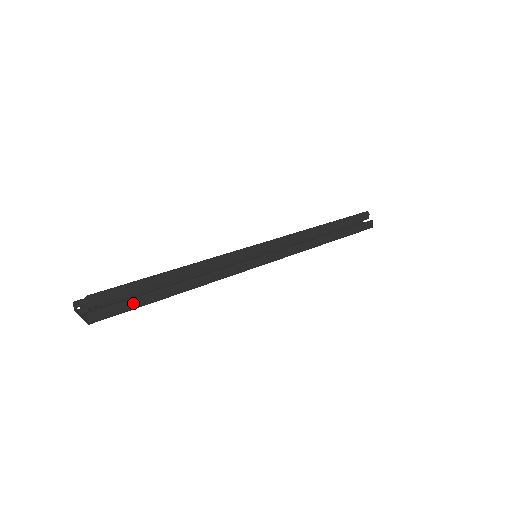
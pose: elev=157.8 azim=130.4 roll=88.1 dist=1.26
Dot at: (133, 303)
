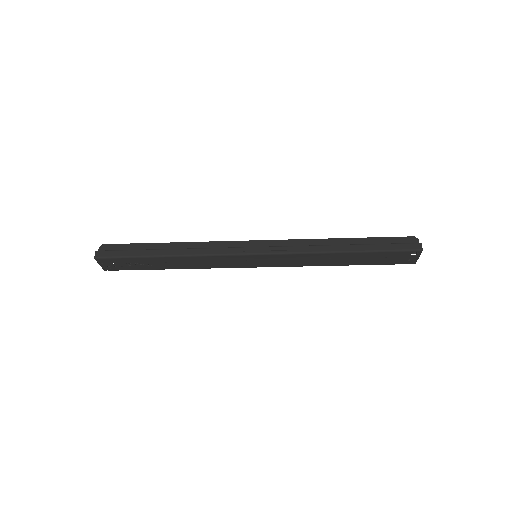
Dot at: (128, 253)
